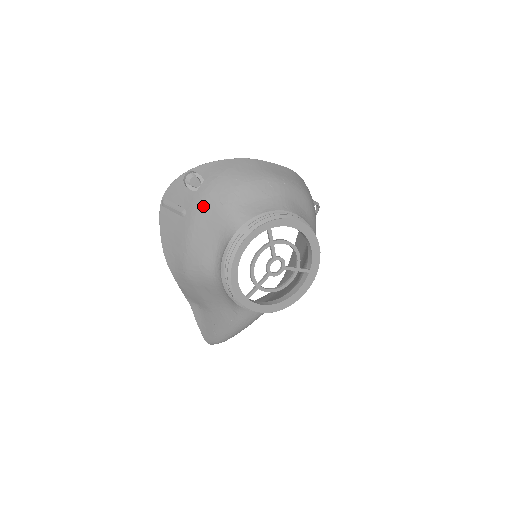
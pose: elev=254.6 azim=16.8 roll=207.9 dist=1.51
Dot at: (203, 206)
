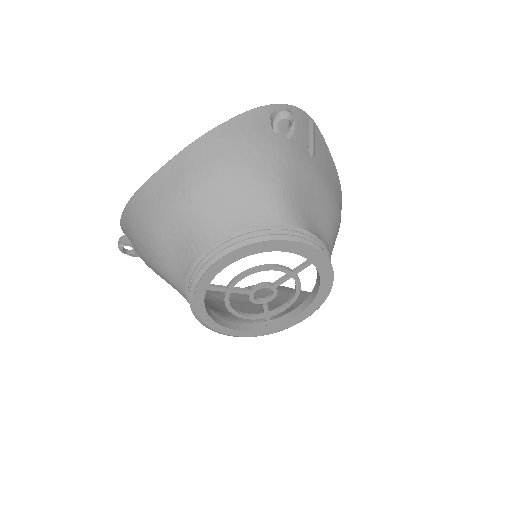
Dot at: occluded
